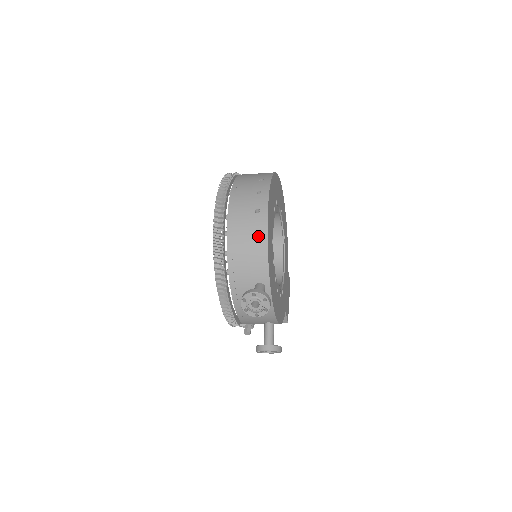
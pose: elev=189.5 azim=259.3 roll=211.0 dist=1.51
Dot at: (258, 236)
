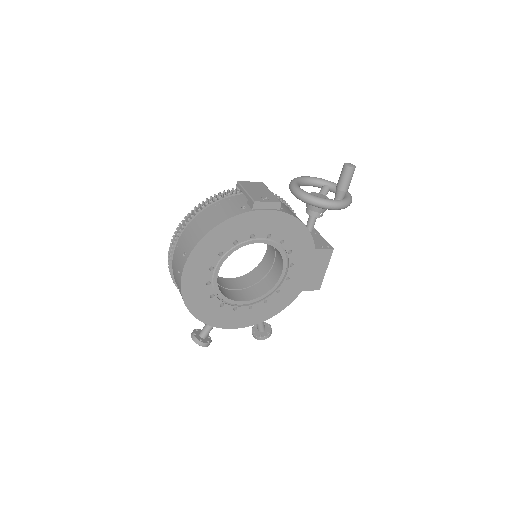
Dot at: occluded
